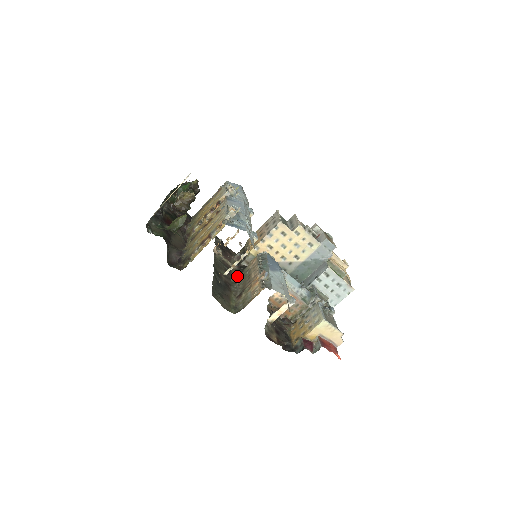
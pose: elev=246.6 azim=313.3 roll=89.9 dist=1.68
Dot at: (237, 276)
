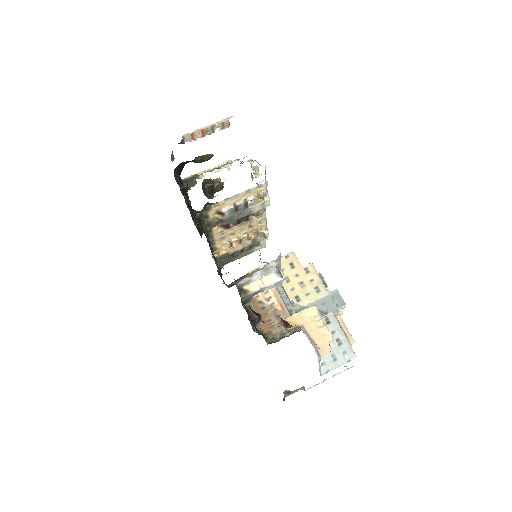
Dot at: occluded
